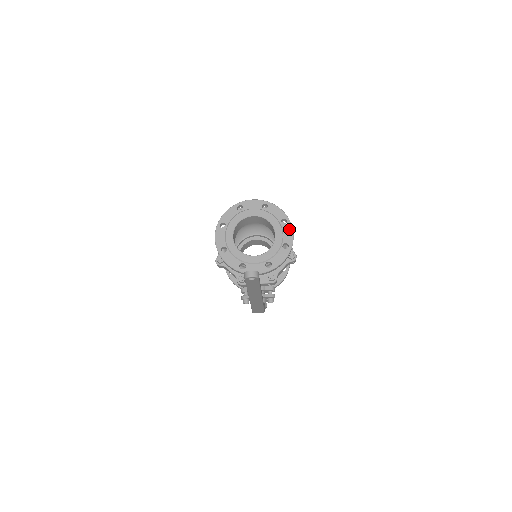
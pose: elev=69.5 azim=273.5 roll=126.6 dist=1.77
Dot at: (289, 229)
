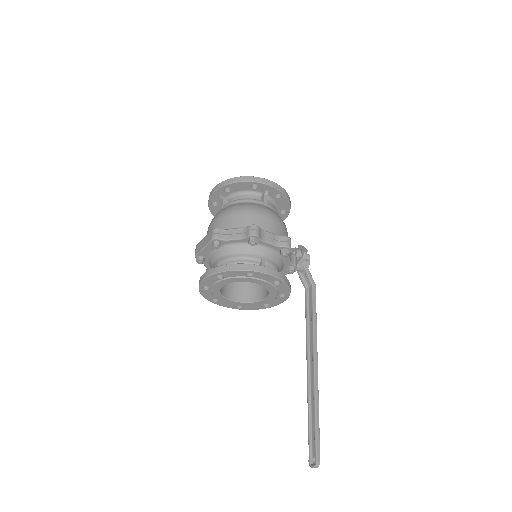
Dot at: (261, 275)
